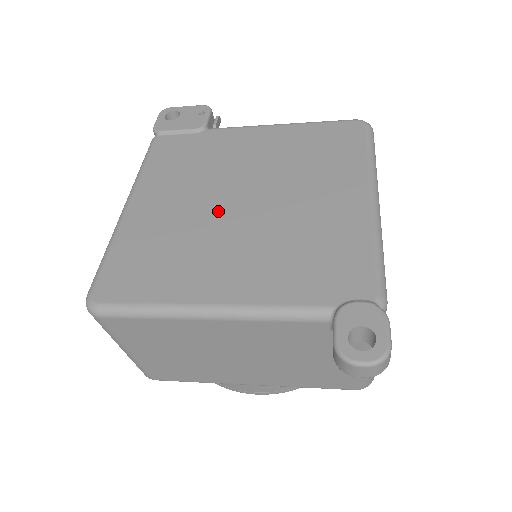
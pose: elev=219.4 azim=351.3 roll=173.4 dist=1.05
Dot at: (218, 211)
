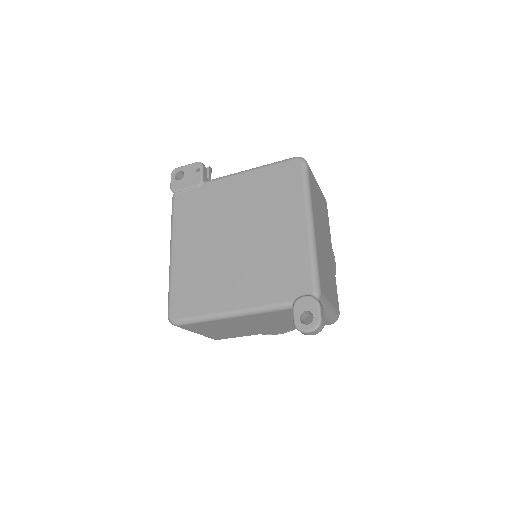
Dot at: (223, 249)
